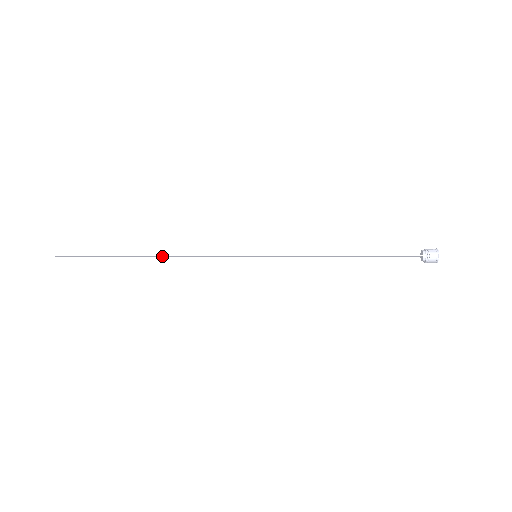
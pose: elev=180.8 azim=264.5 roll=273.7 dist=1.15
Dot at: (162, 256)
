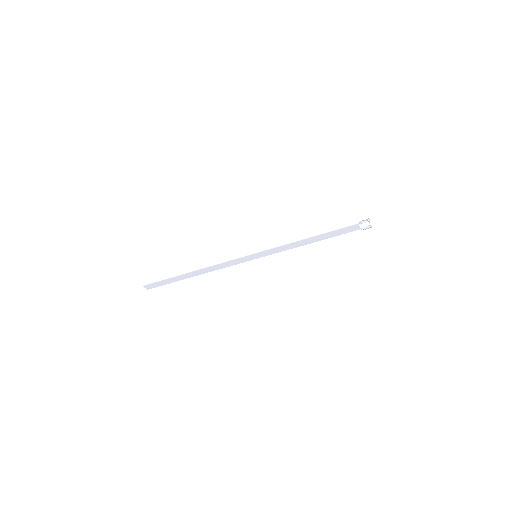
Dot at: (202, 271)
